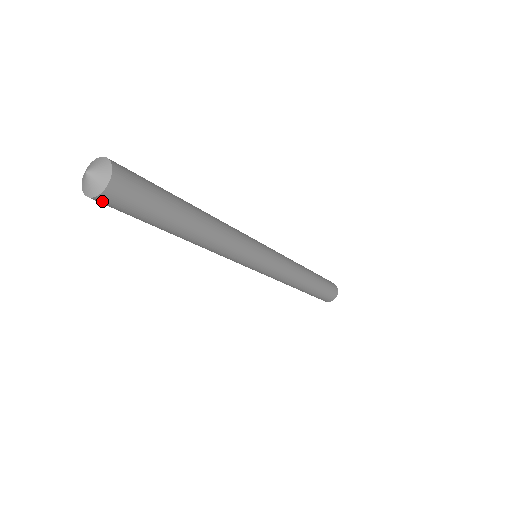
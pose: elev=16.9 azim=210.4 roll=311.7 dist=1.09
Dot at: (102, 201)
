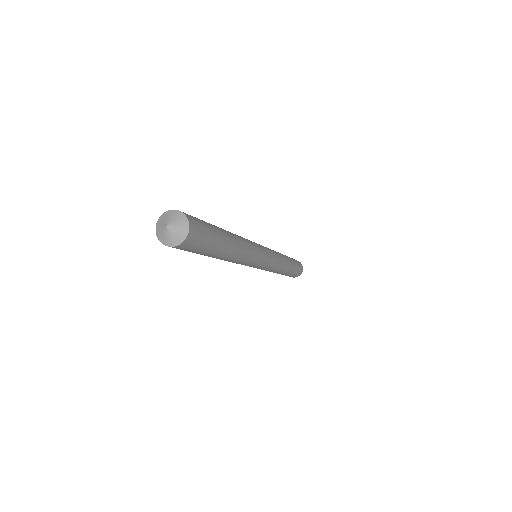
Dot at: occluded
